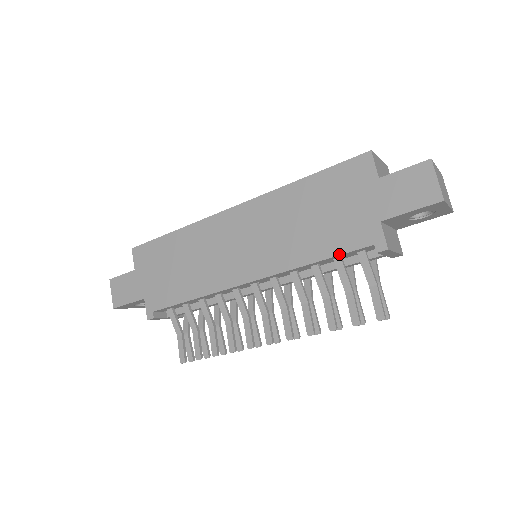
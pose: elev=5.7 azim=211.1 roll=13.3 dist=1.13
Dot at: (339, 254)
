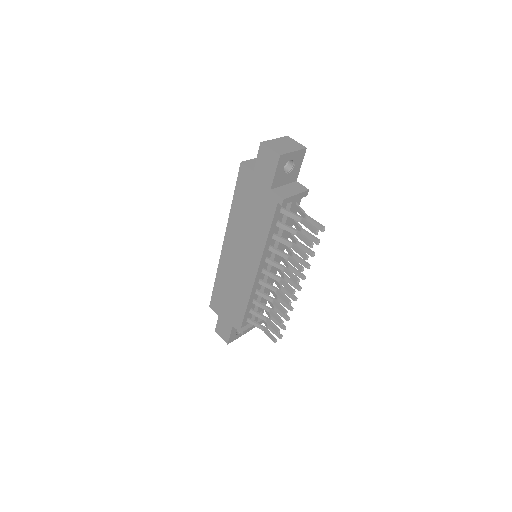
Dot at: (271, 221)
